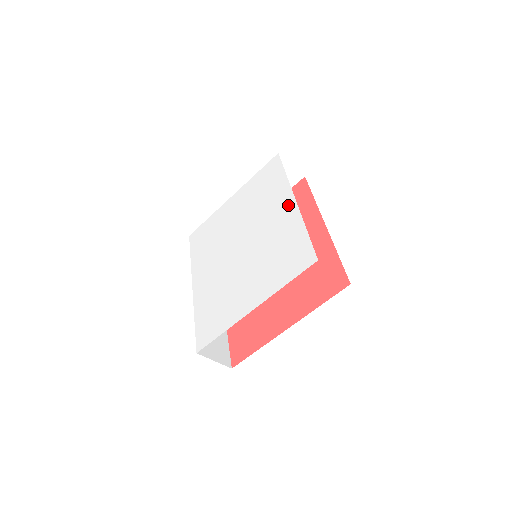
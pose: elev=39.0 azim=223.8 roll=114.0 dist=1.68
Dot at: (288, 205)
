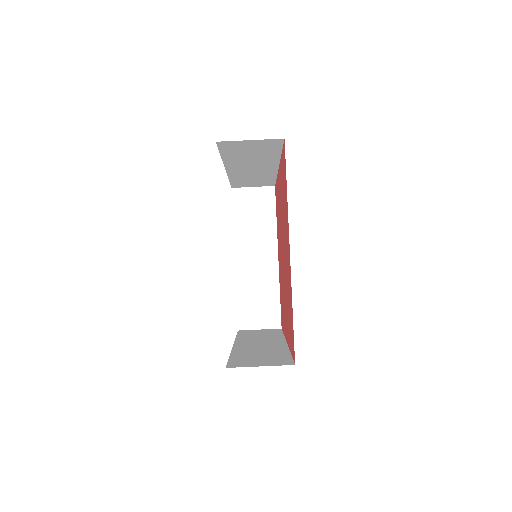
Dot at: occluded
